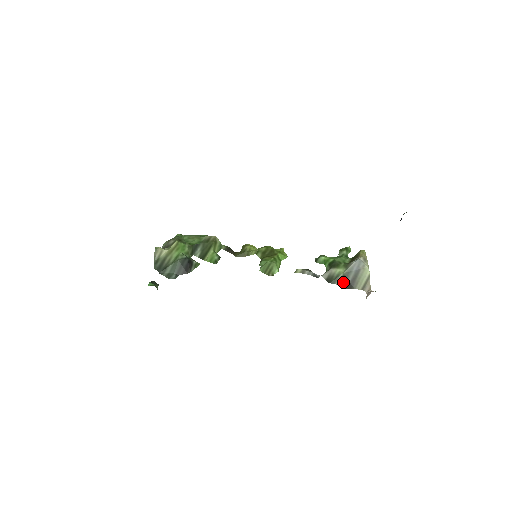
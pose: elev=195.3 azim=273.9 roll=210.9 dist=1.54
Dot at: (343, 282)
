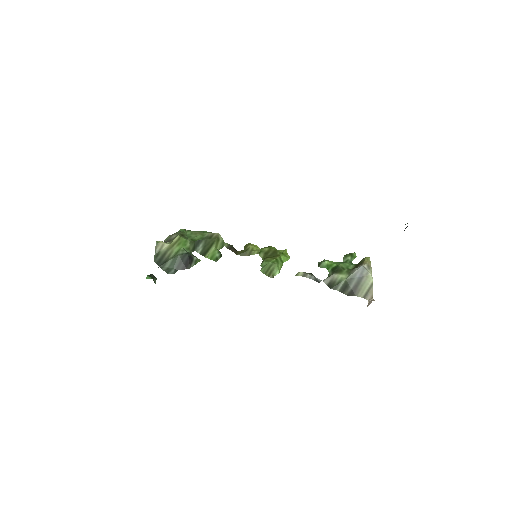
Dot at: (345, 288)
